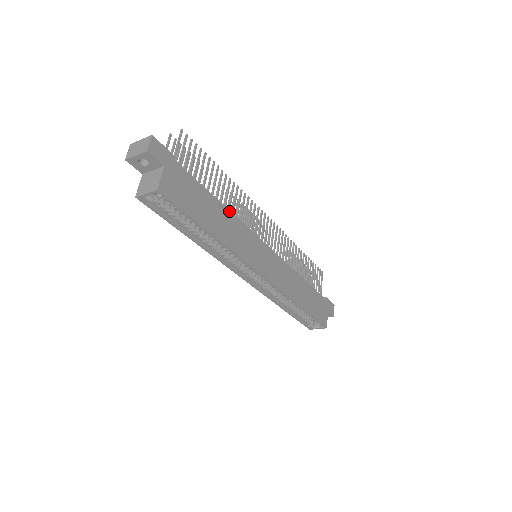
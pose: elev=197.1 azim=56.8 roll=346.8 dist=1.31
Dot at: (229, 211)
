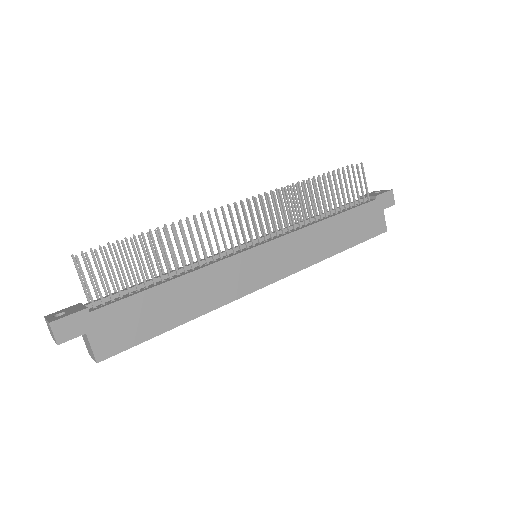
Dot at: (190, 273)
